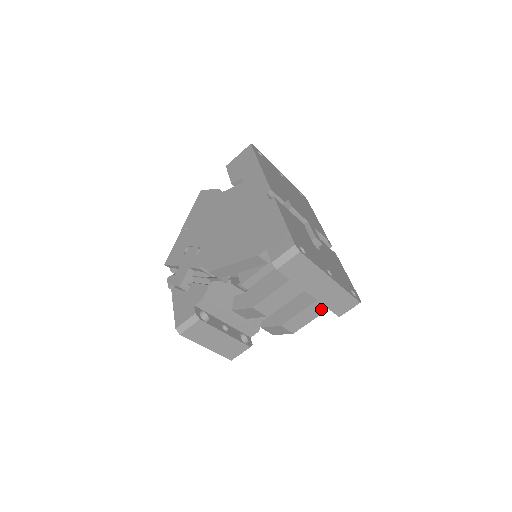
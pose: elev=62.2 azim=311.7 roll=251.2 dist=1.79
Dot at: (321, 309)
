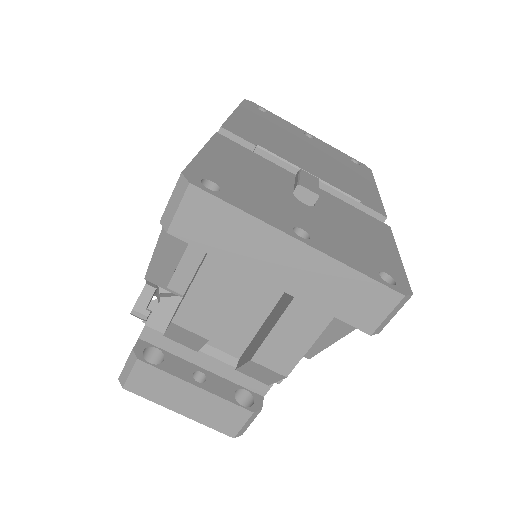
Dot at: (316, 318)
